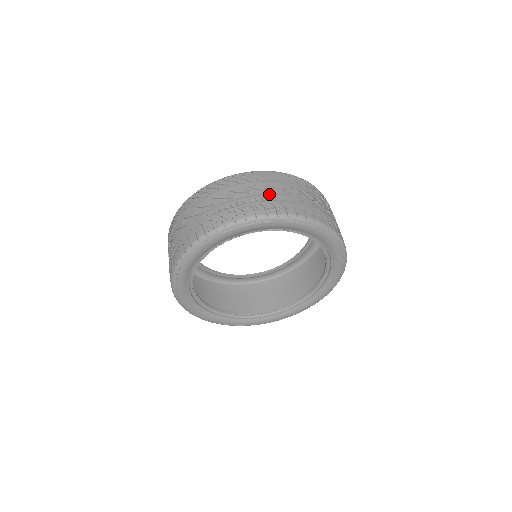
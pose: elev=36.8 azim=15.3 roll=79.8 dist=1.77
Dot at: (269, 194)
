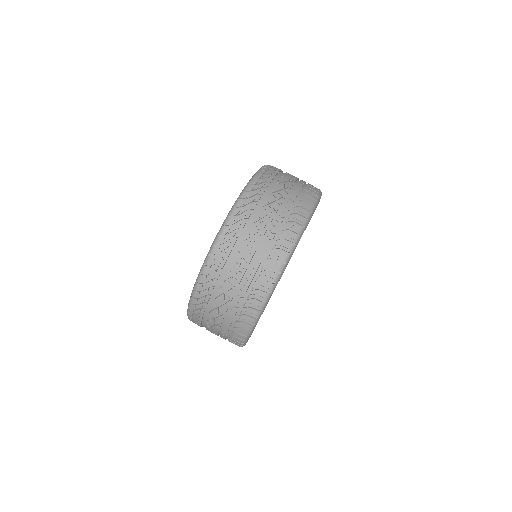
Dot at: (283, 200)
